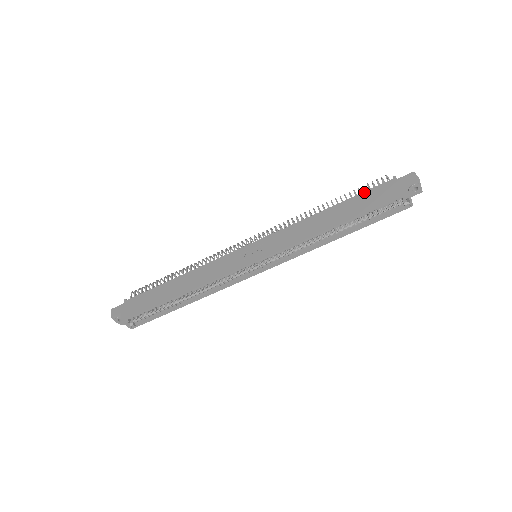
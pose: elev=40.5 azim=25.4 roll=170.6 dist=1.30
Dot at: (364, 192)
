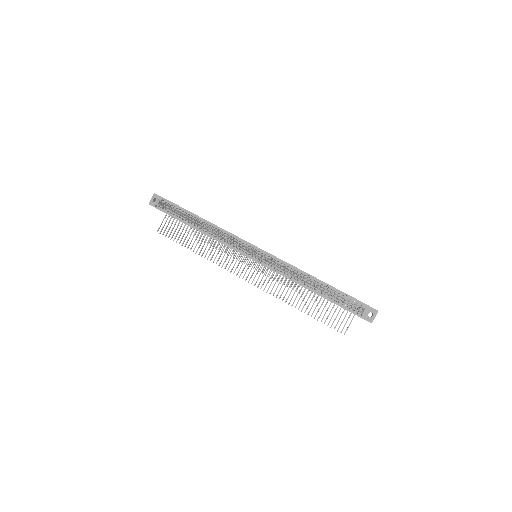
Dot at: occluded
